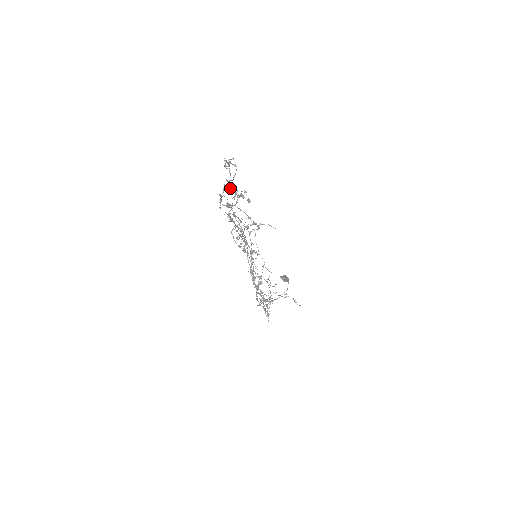
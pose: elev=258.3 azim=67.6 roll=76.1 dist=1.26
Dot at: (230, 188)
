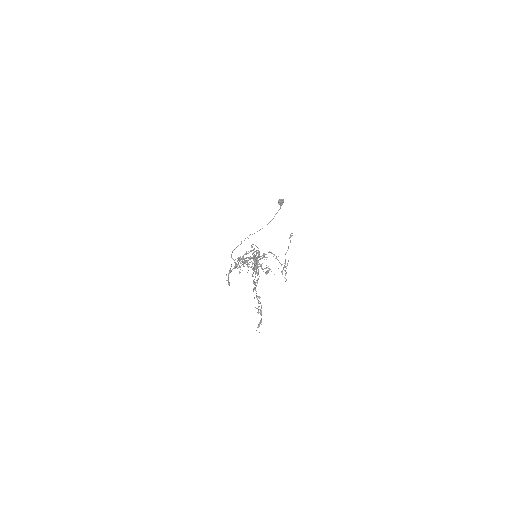
Dot at: occluded
